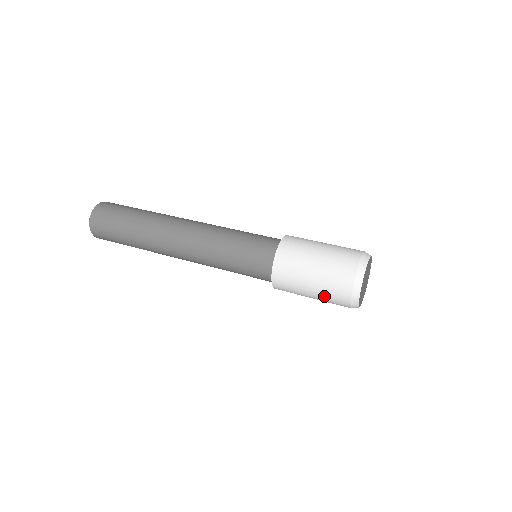
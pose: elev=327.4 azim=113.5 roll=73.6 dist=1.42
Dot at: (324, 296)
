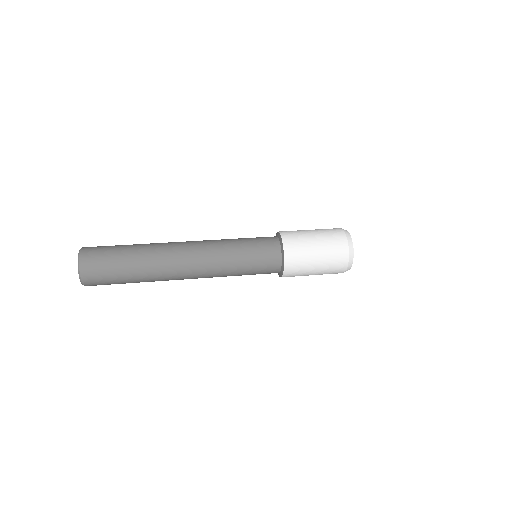
Dot at: (328, 257)
